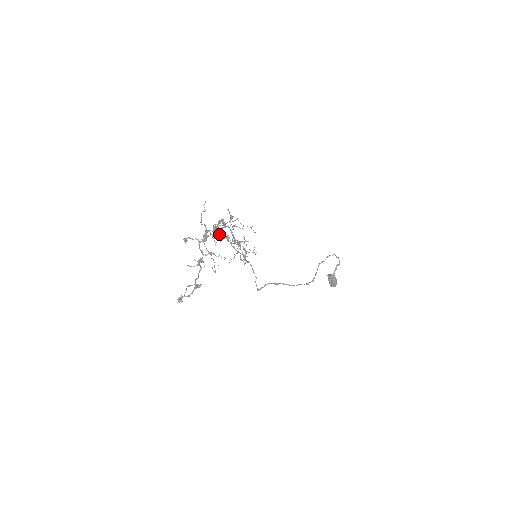
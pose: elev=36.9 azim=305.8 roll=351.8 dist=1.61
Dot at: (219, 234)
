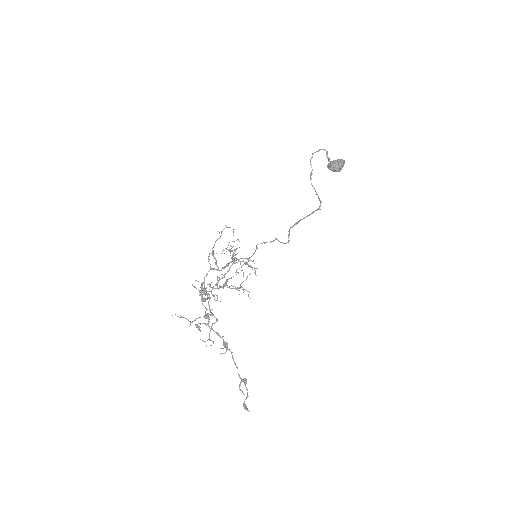
Dot at: occluded
